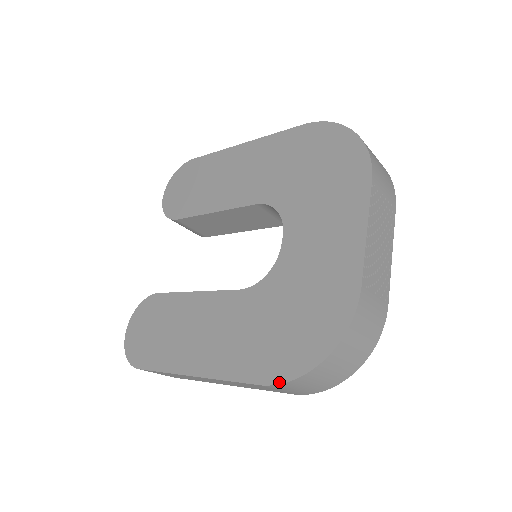
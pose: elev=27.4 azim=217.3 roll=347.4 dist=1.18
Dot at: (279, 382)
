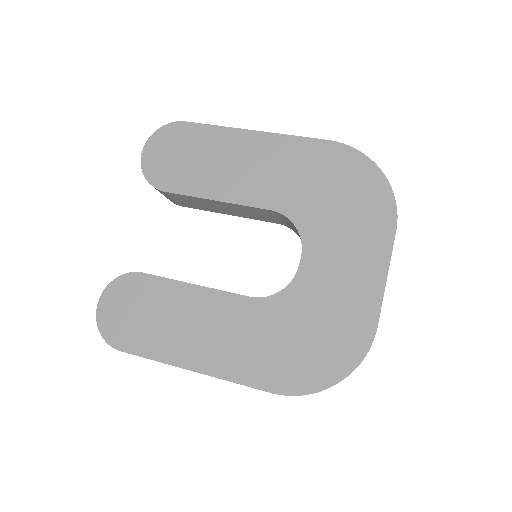
Dot at: (293, 394)
